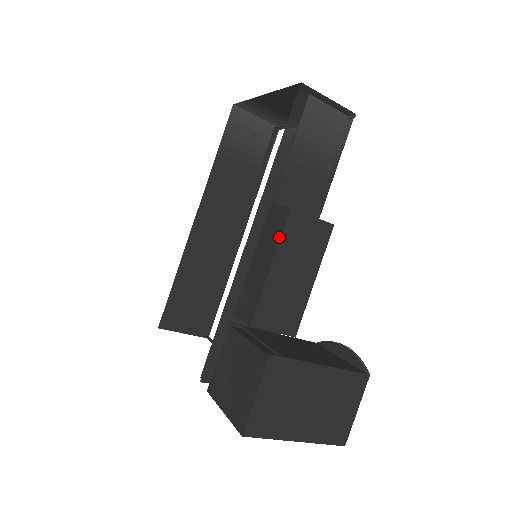
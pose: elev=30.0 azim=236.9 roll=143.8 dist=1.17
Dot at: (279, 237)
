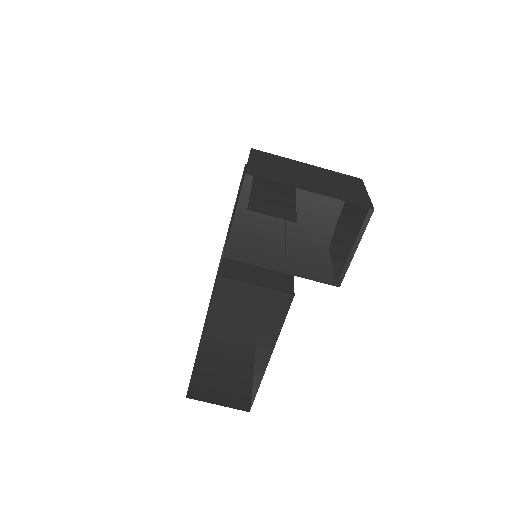
Dot at: occluded
